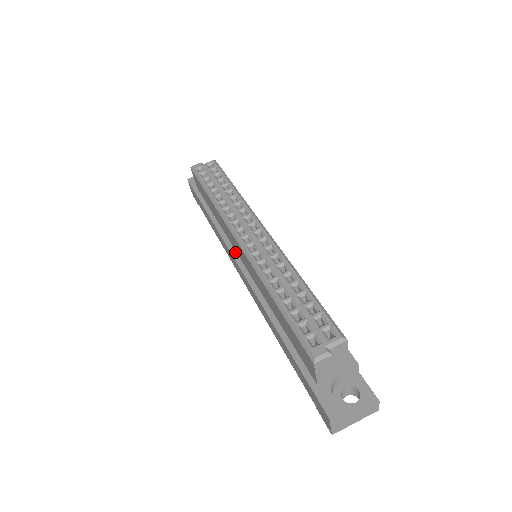
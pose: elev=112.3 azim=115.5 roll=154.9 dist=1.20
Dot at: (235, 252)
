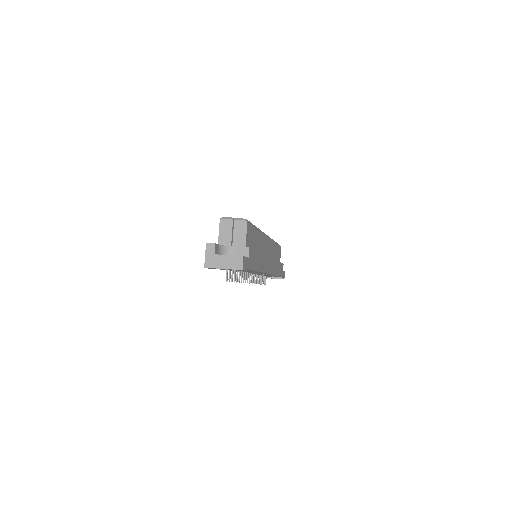
Dot at: occluded
